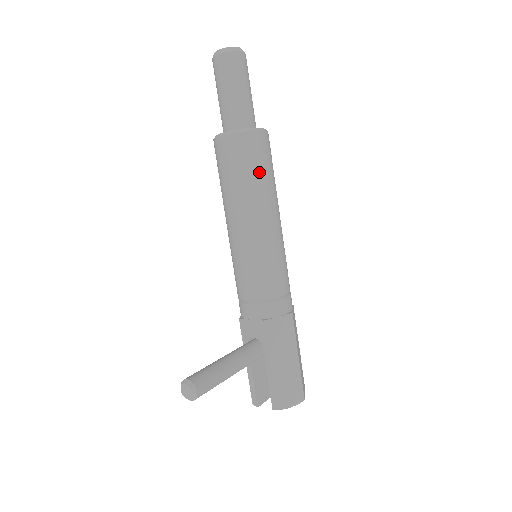
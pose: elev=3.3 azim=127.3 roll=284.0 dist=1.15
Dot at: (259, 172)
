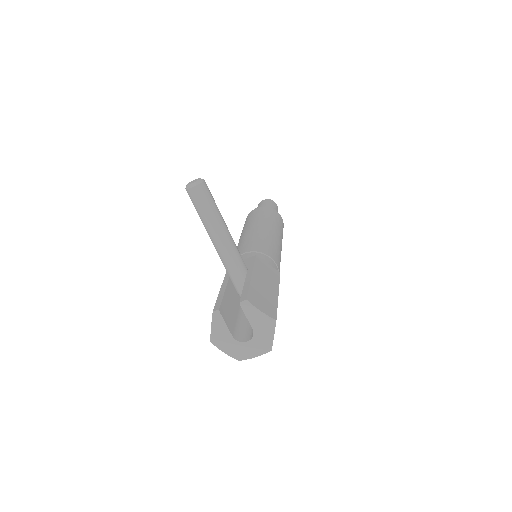
Dot at: (276, 220)
